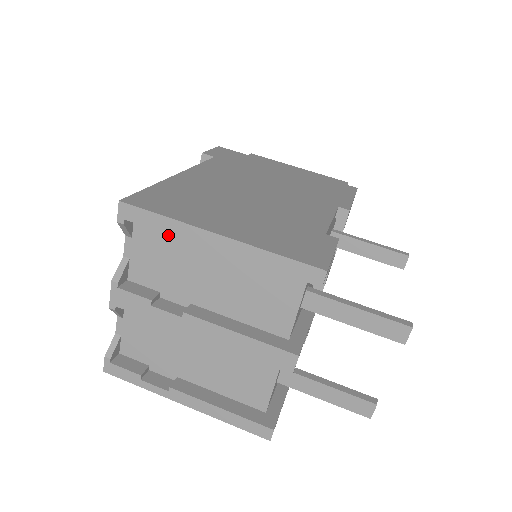
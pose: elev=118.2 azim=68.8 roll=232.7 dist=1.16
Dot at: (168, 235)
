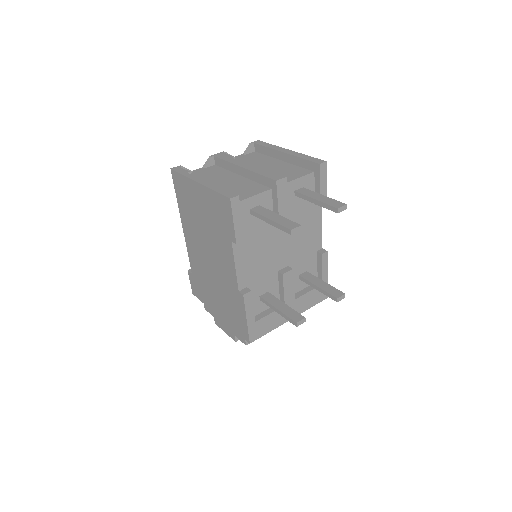
Dot at: (262, 157)
